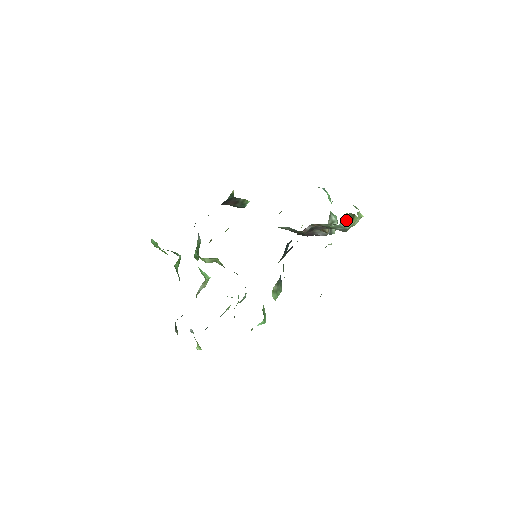
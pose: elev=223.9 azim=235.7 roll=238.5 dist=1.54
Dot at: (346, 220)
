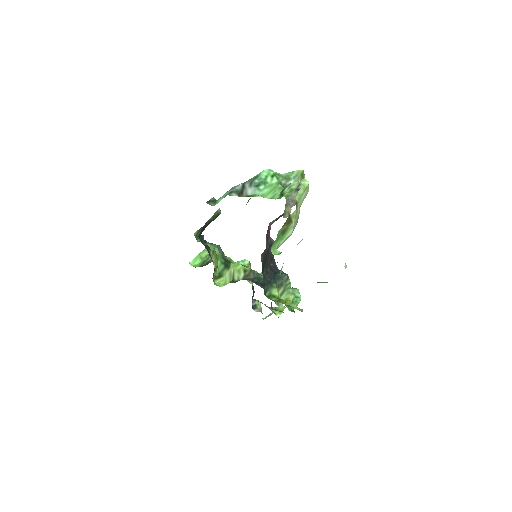
Dot at: (280, 241)
